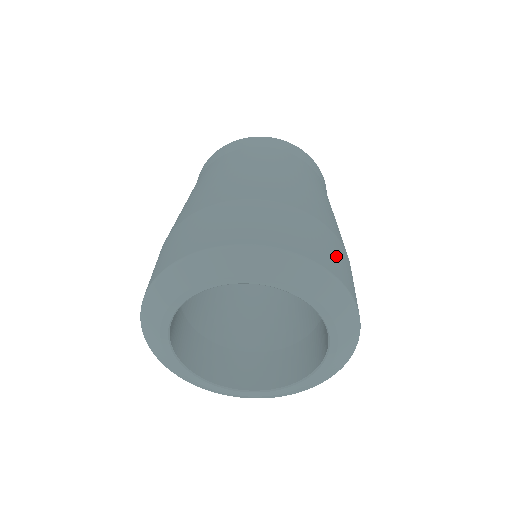
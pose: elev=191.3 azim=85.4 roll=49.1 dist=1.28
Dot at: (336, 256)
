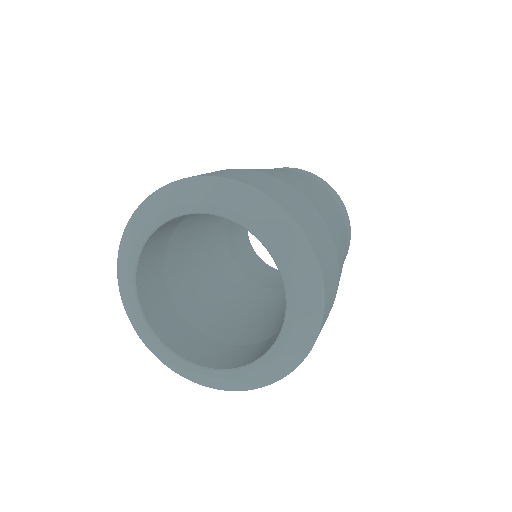
Dot at: (294, 202)
